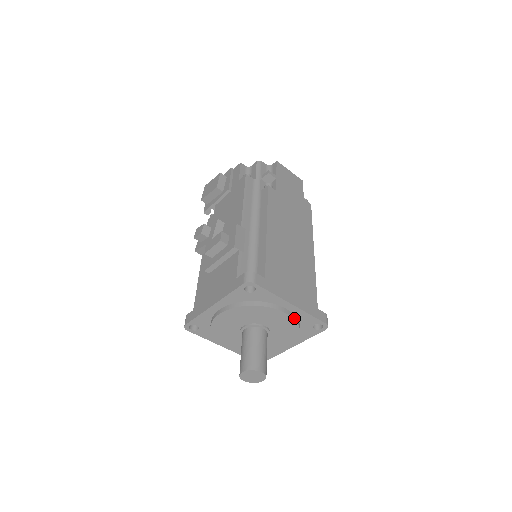
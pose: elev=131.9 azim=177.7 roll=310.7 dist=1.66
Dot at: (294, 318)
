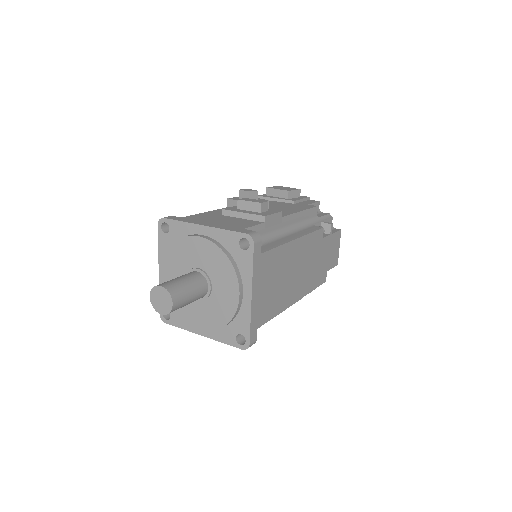
Dot at: (238, 308)
